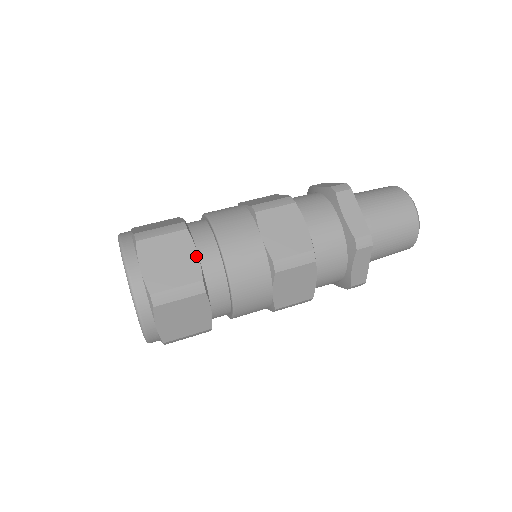
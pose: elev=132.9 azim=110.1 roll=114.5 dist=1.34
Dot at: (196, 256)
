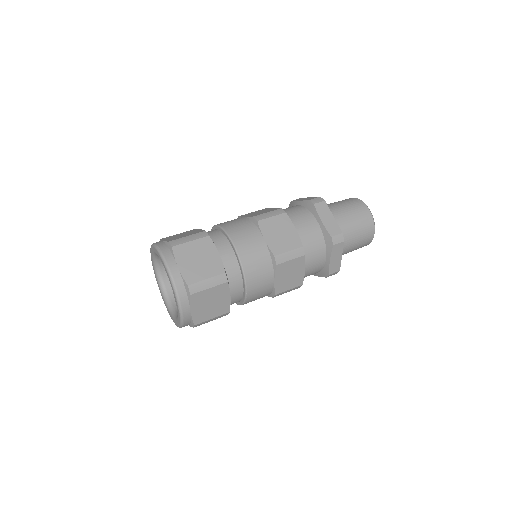
Dot at: occluded
